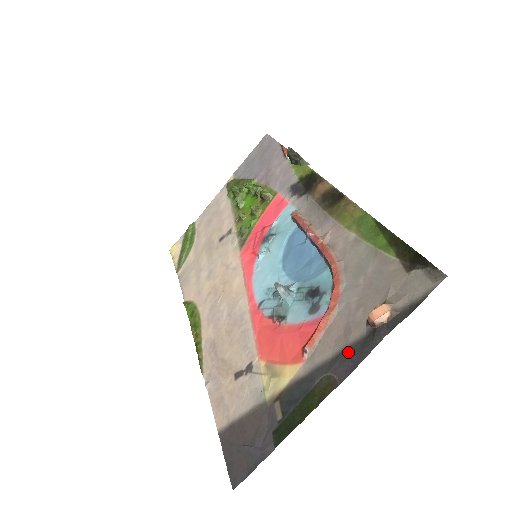
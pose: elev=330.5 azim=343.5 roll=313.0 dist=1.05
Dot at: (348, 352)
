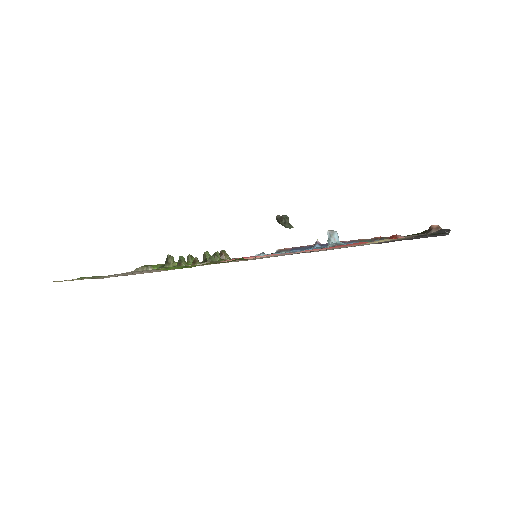
Dot at: occluded
